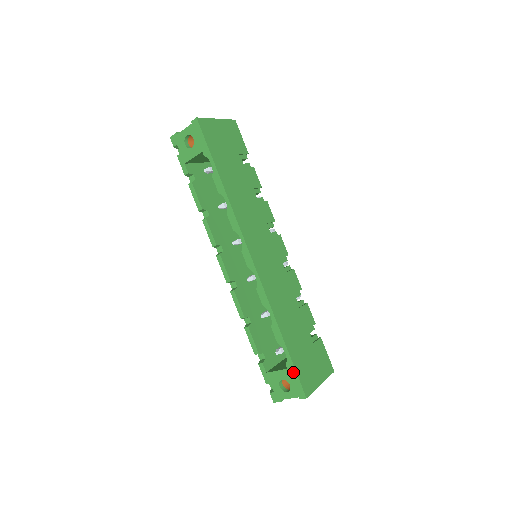
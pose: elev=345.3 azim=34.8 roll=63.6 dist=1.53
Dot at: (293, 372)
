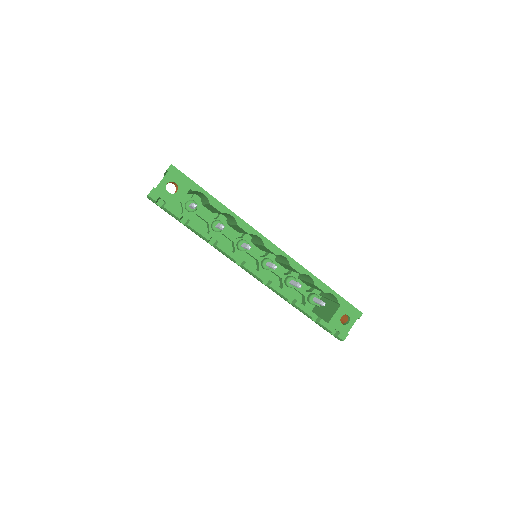
Dot at: (346, 303)
